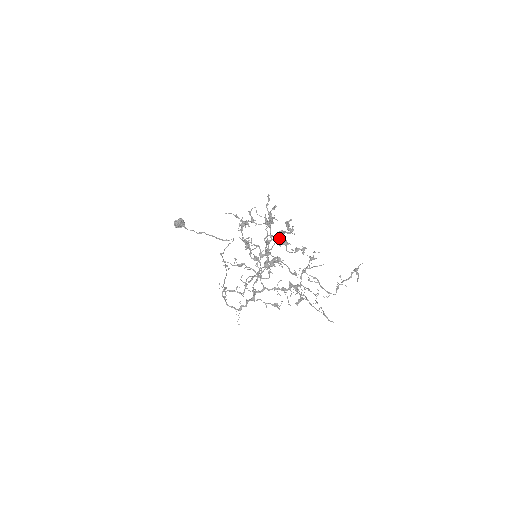
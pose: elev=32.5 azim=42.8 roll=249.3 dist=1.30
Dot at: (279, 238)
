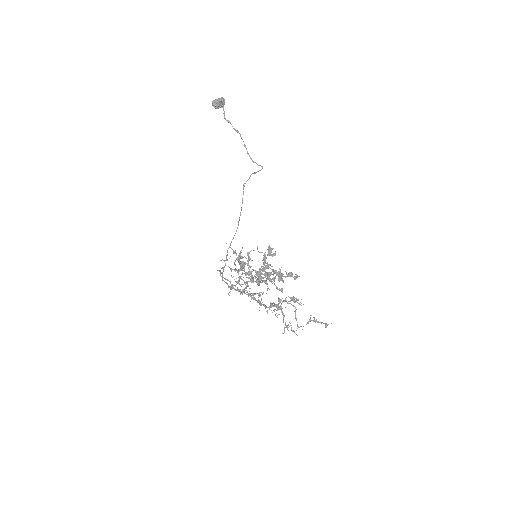
Dot at: occluded
